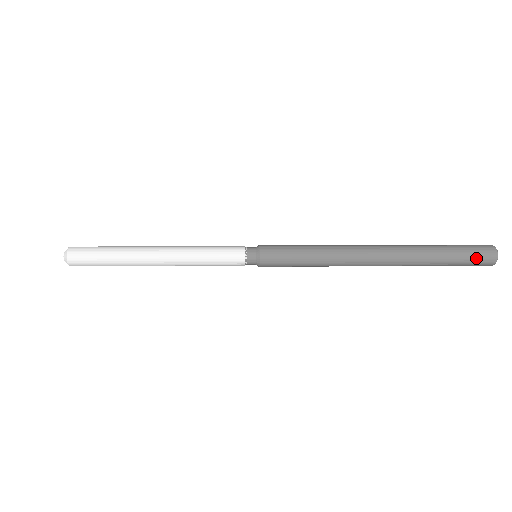
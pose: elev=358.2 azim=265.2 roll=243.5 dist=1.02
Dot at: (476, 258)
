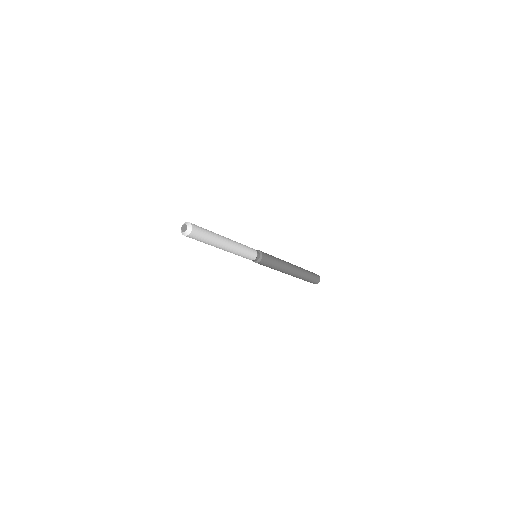
Dot at: (316, 279)
